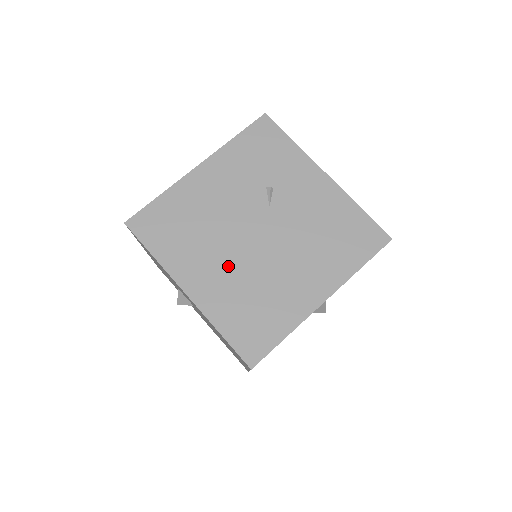
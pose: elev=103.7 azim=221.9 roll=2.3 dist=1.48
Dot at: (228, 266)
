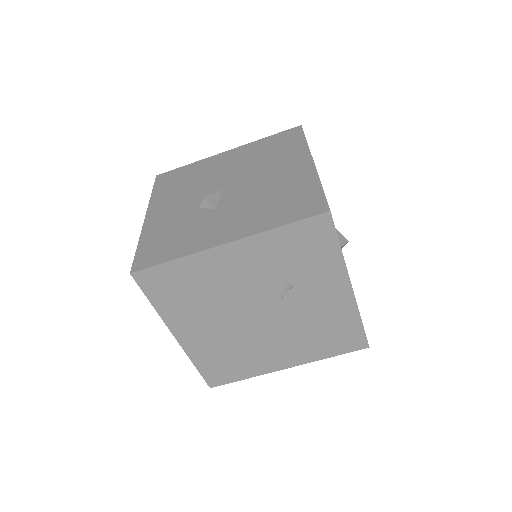
Dot at: (220, 330)
